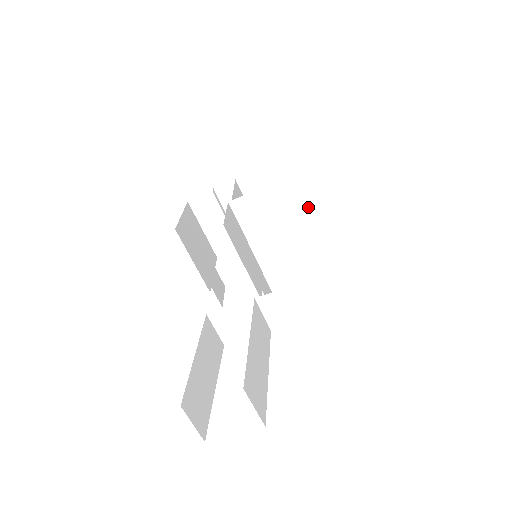
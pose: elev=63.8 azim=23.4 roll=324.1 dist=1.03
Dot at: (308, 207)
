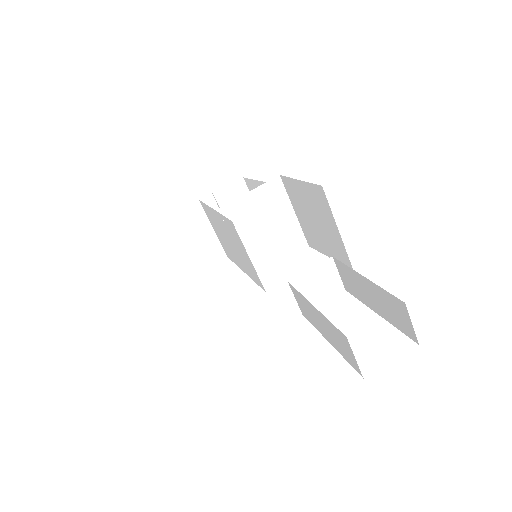
Dot at: (290, 207)
